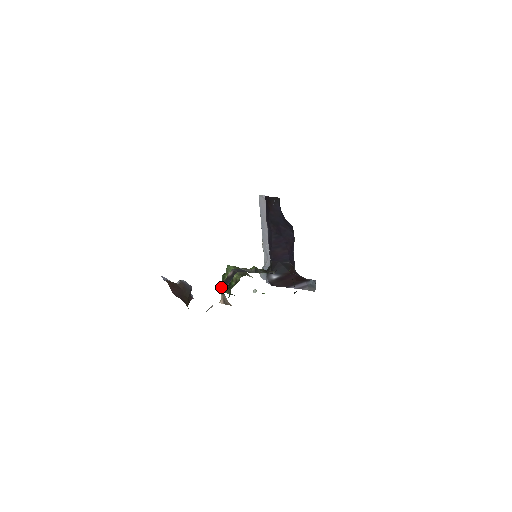
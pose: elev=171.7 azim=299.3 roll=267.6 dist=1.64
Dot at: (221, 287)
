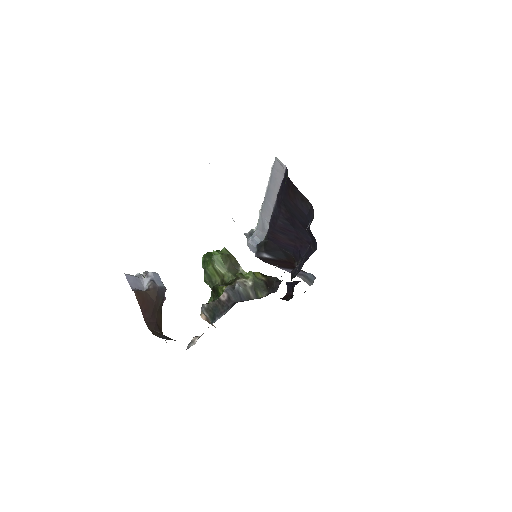
Dot at: (209, 314)
